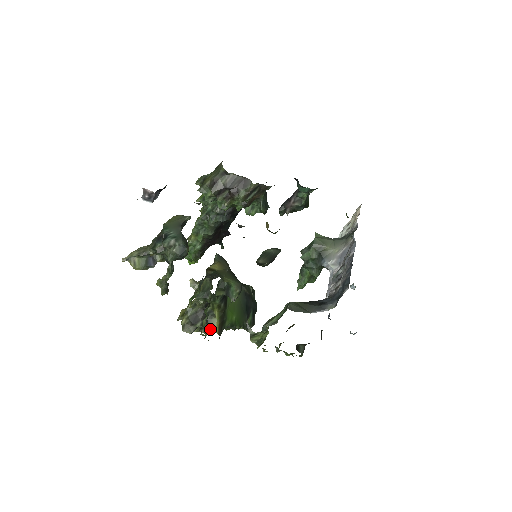
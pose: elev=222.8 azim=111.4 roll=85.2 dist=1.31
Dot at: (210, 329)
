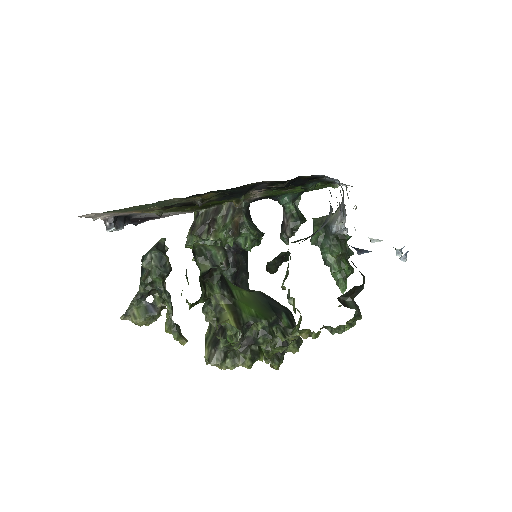
Dot at: (242, 351)
